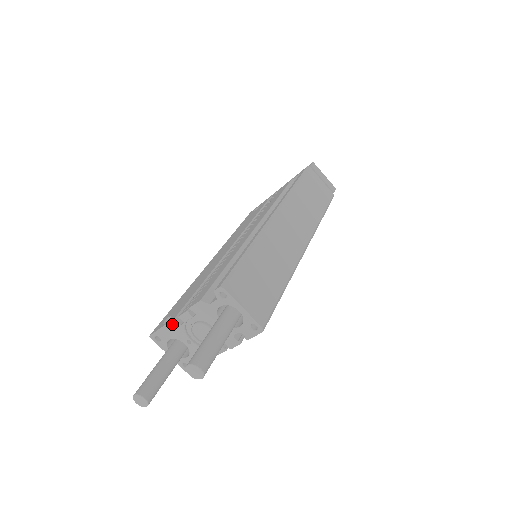
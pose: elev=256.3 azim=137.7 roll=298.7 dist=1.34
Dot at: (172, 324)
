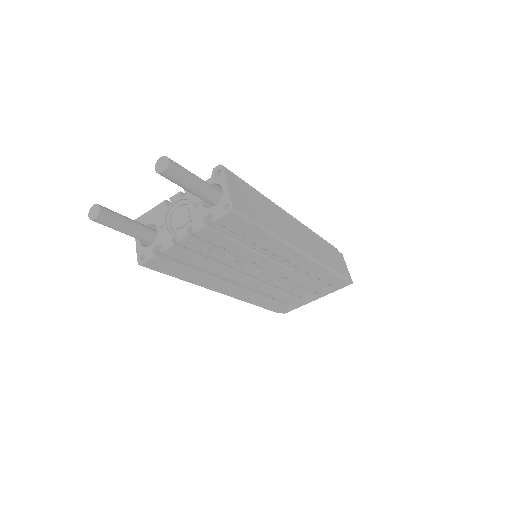
Dot at: (160, 206)
